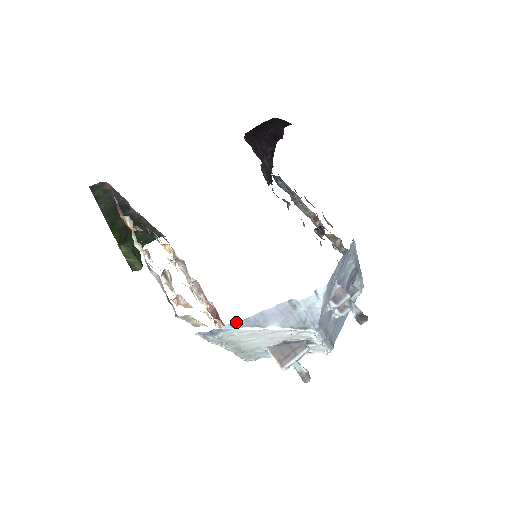
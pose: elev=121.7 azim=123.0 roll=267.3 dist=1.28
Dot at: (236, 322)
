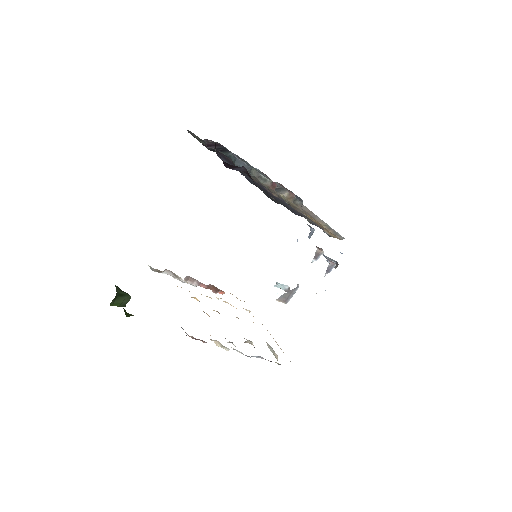
Dot at: occluded
